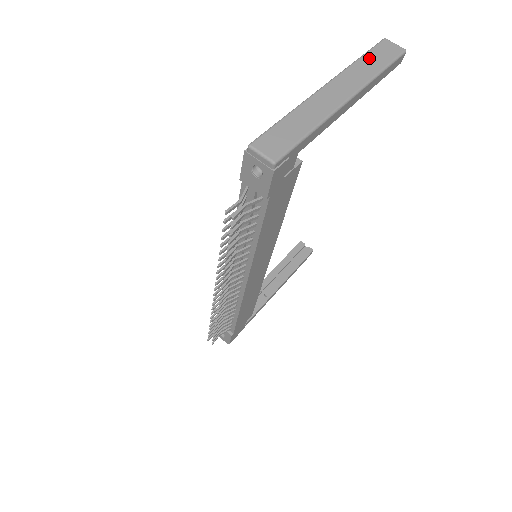
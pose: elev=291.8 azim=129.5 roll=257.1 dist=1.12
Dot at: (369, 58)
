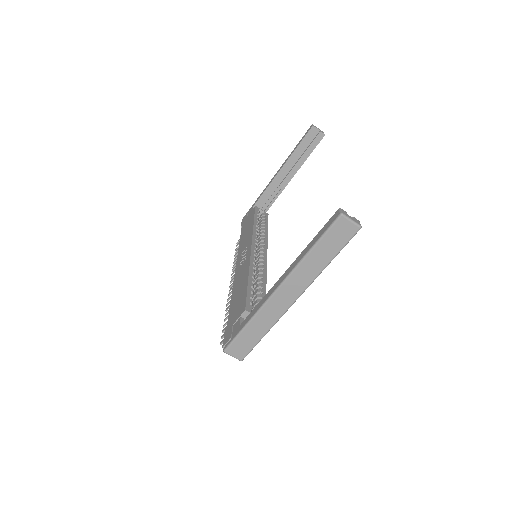
Dot at: (319, 250)
